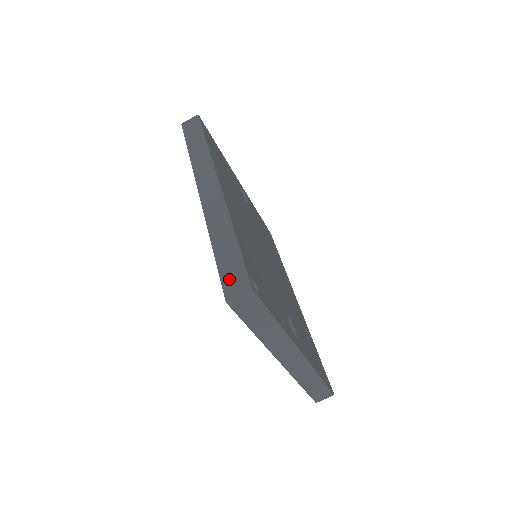
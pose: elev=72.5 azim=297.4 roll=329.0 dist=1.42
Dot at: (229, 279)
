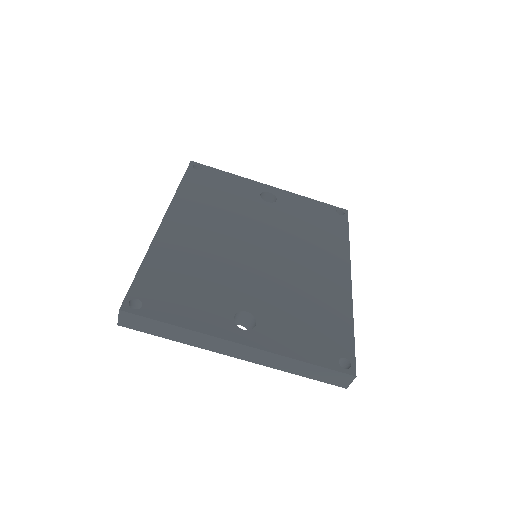
Dot at: occluded
